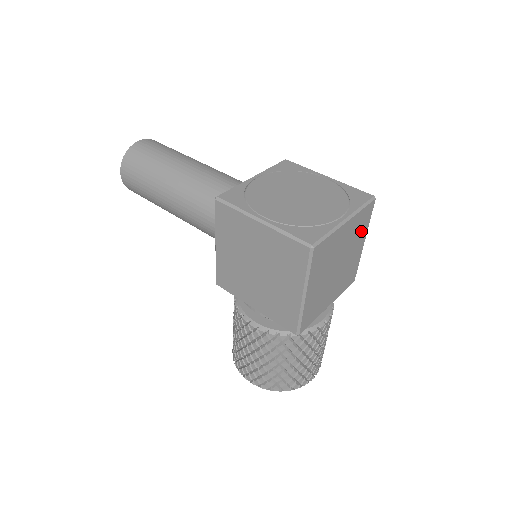
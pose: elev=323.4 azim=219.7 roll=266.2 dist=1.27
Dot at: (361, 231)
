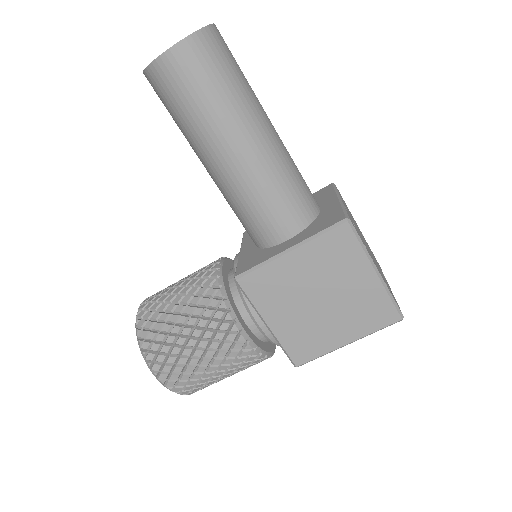
Dot at: occluded
